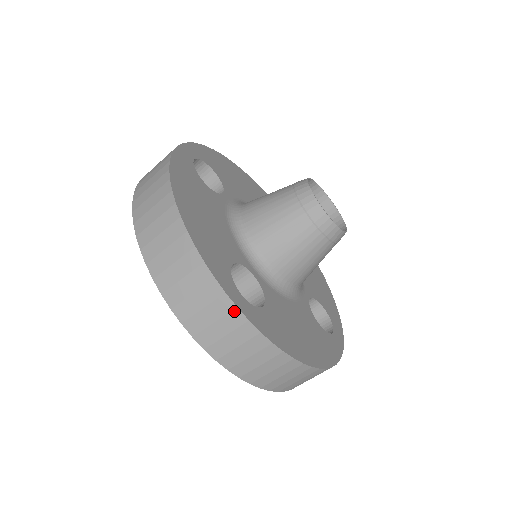
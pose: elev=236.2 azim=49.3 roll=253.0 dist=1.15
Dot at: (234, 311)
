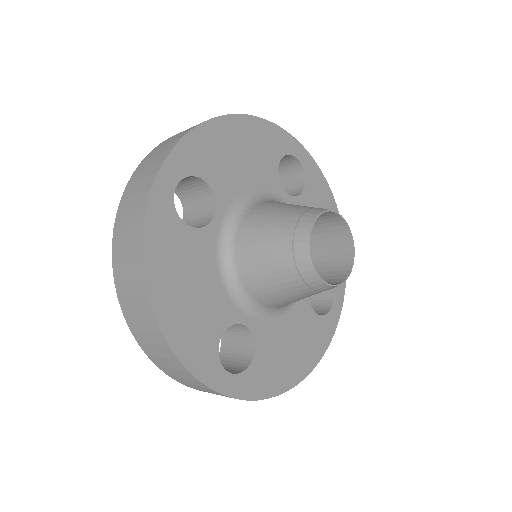
Dot at: (221, 394)
